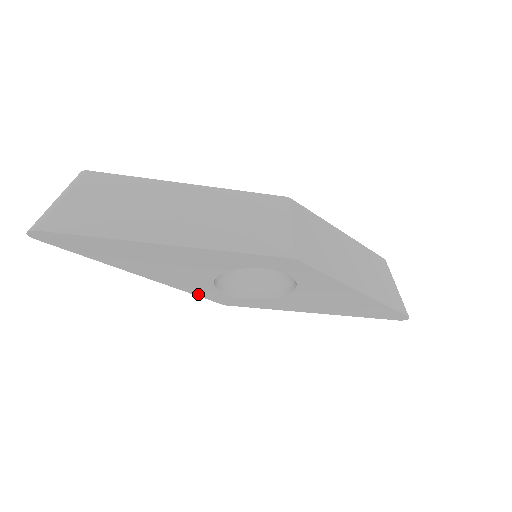
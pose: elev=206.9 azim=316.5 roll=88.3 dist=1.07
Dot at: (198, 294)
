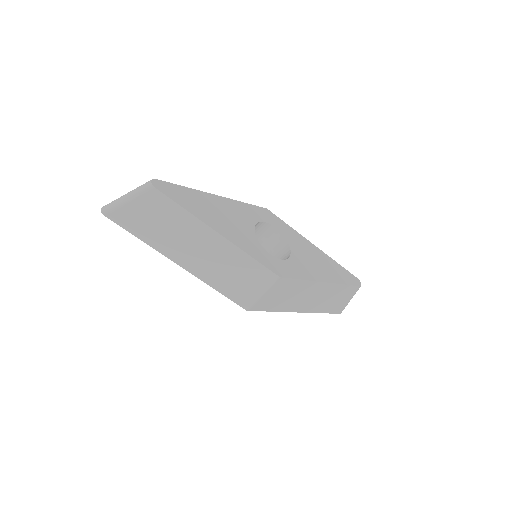
Dot at: occluded
